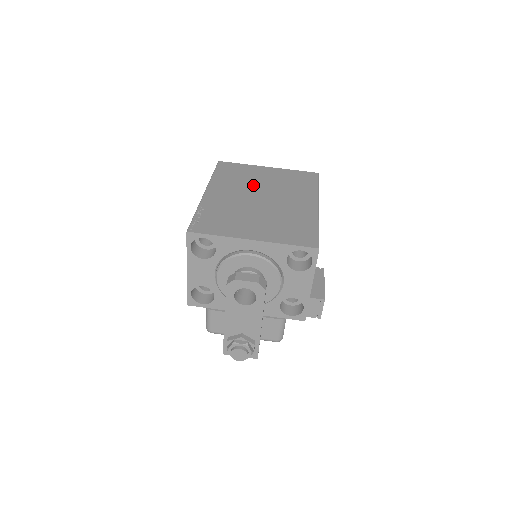
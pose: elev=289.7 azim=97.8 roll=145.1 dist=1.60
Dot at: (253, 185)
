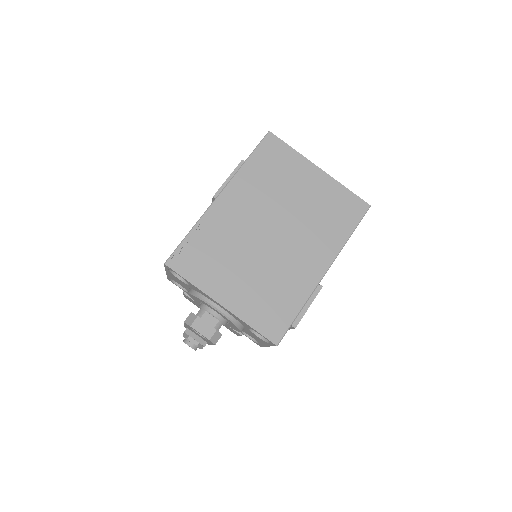
Dot at: (279, 202)
